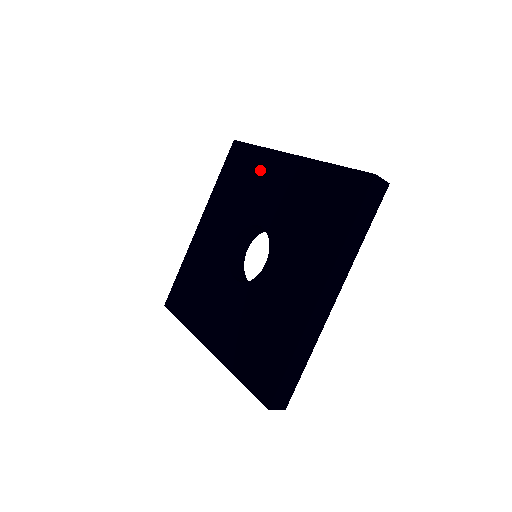
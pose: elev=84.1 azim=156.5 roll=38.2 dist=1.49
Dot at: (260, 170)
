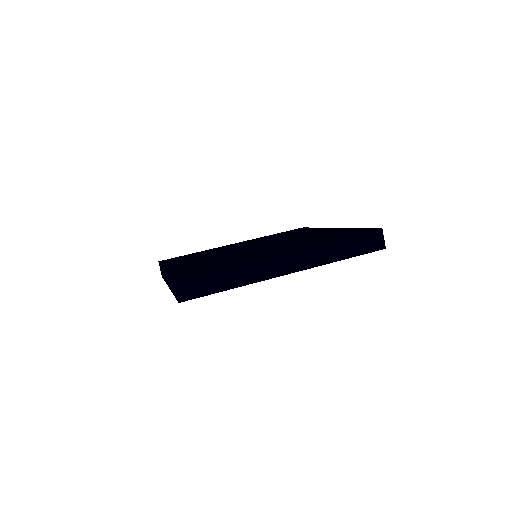
Dot at: (306, 231)
